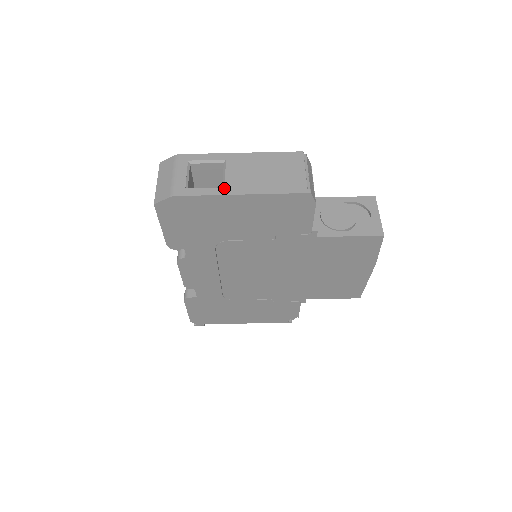
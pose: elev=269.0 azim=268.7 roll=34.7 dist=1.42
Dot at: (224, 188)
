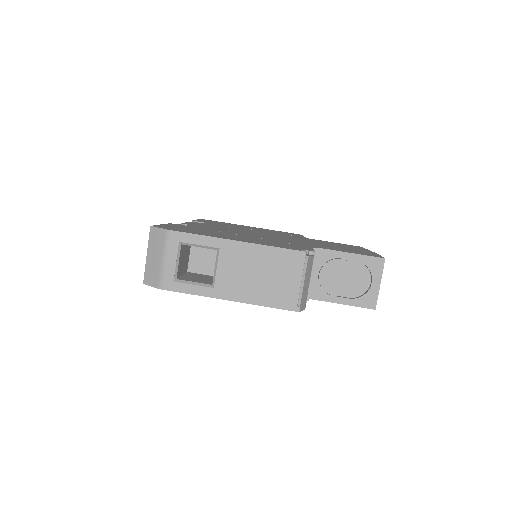
Dot at: (213, 289)
